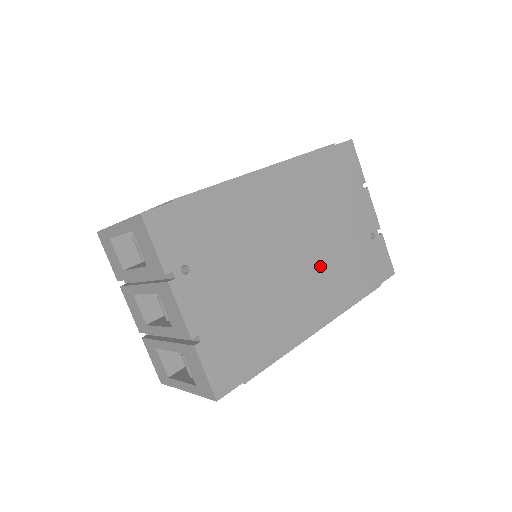
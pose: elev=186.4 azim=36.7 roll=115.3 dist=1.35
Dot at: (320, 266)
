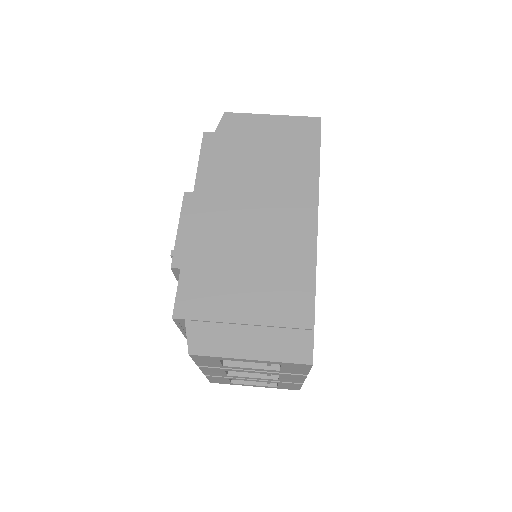
Dot at: occluded
